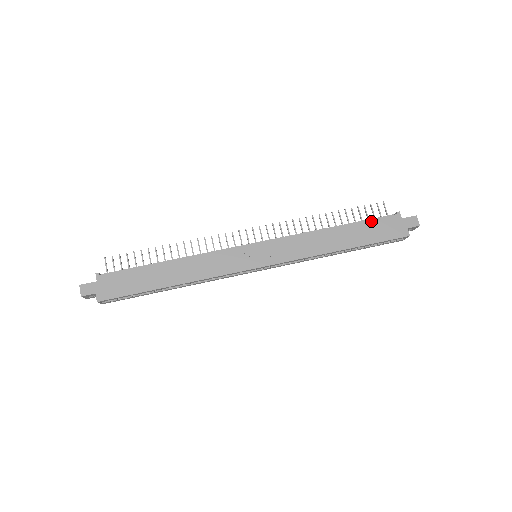
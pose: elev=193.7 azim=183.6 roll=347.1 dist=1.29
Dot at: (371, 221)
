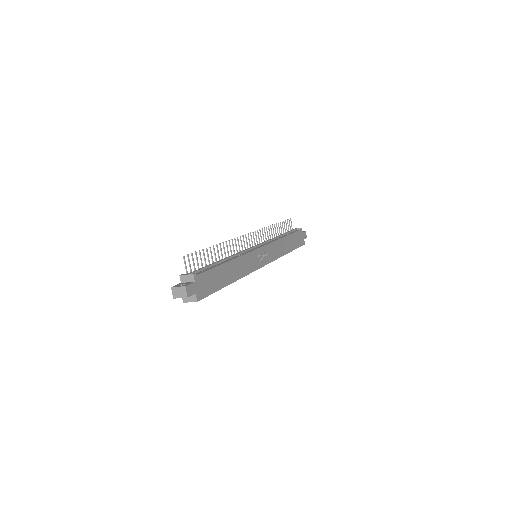
Dot at: (295, 233)
